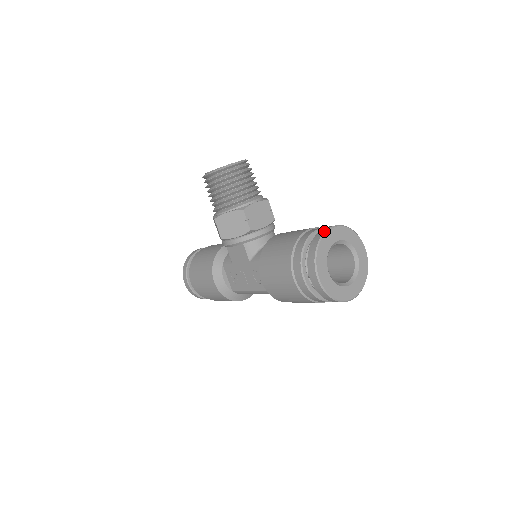
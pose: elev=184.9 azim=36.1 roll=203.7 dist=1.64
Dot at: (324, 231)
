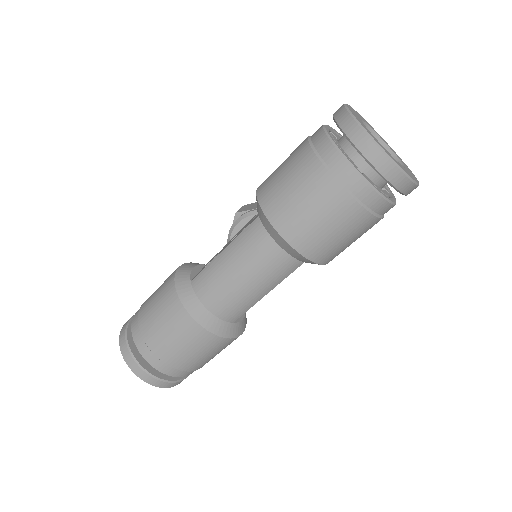
Dot at: occluded
